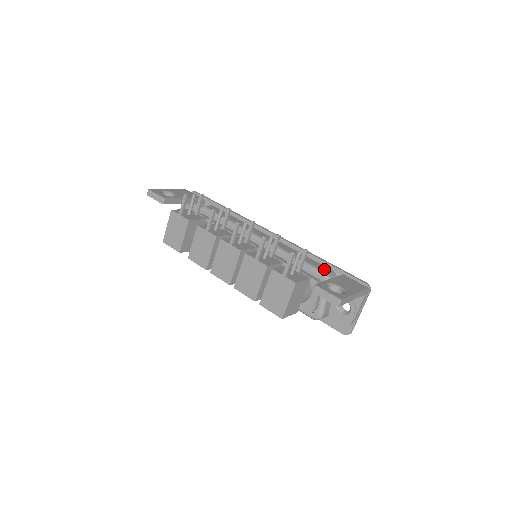
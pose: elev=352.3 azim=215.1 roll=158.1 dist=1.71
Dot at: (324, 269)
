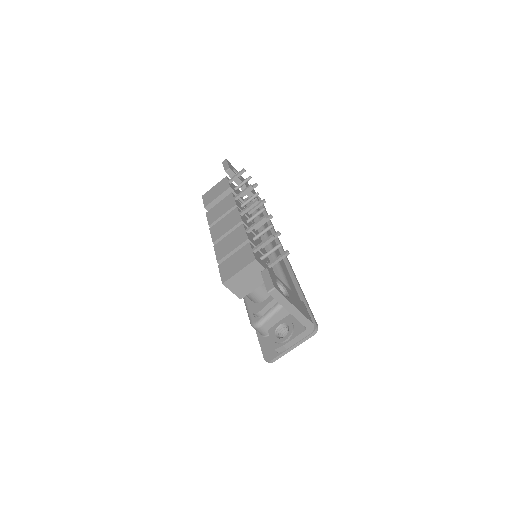
Dot at: (294, 291)
